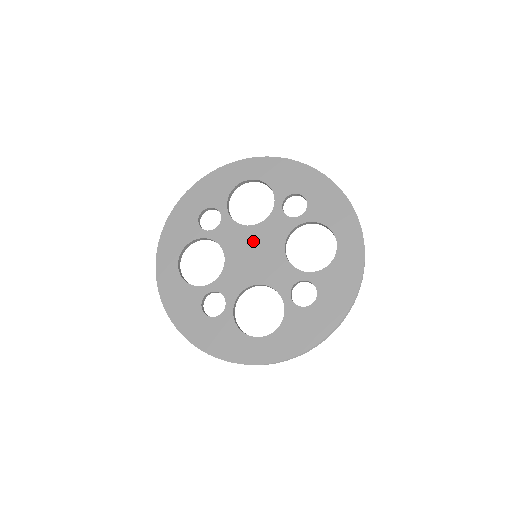
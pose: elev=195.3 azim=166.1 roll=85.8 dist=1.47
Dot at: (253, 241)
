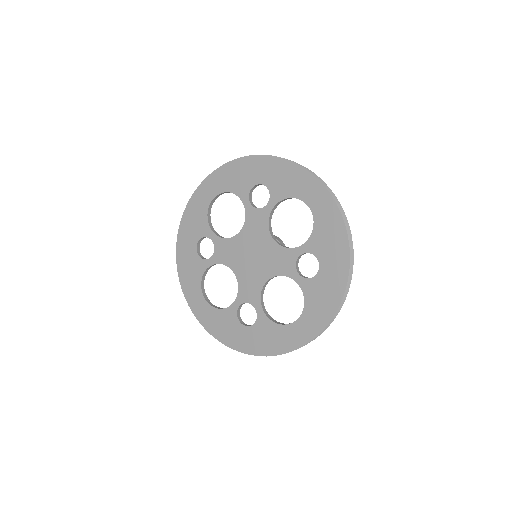
Dot at: (246, 246)
